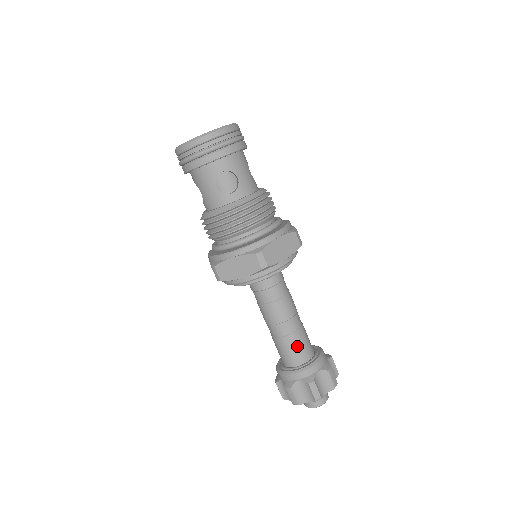
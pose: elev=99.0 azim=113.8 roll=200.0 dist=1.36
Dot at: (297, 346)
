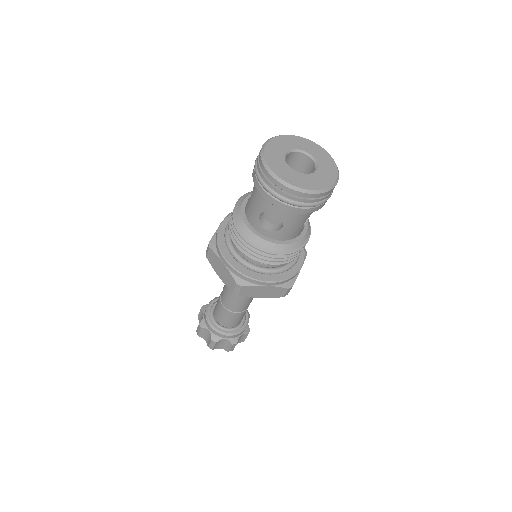
Dot at: (227, 318)
